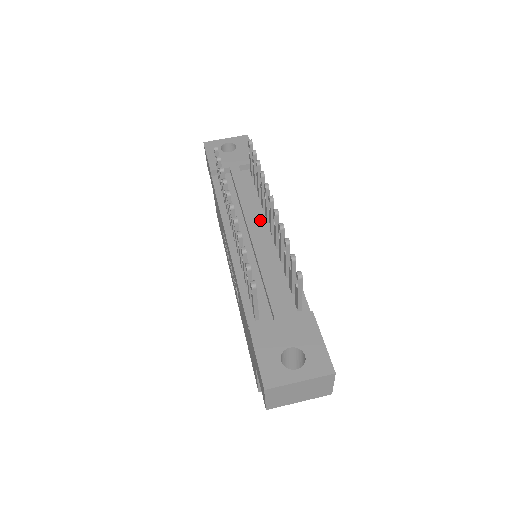
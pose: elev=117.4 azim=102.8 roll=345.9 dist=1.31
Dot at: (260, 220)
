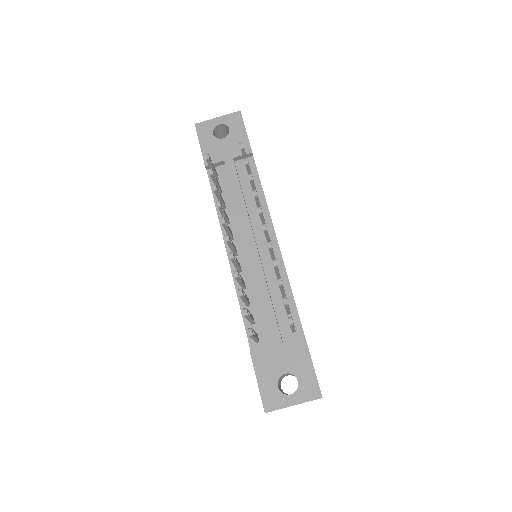
Dot at: (257, 228)
